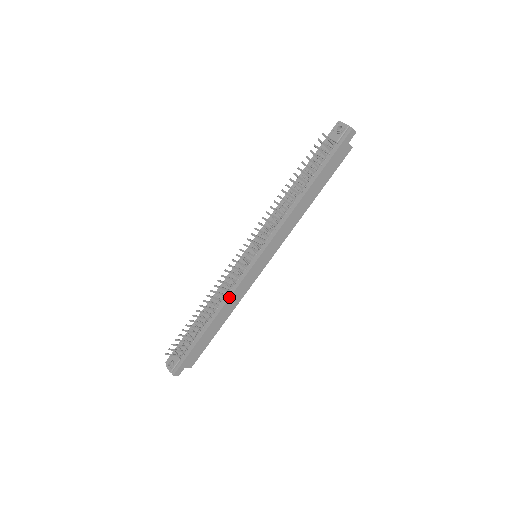
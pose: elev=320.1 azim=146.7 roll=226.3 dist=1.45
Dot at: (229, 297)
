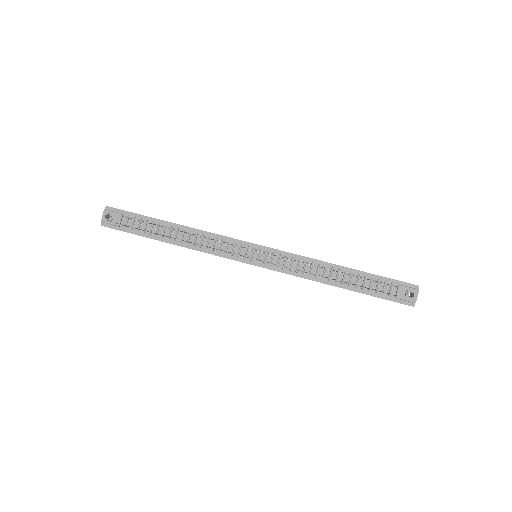
Dot at: (204, 252)
